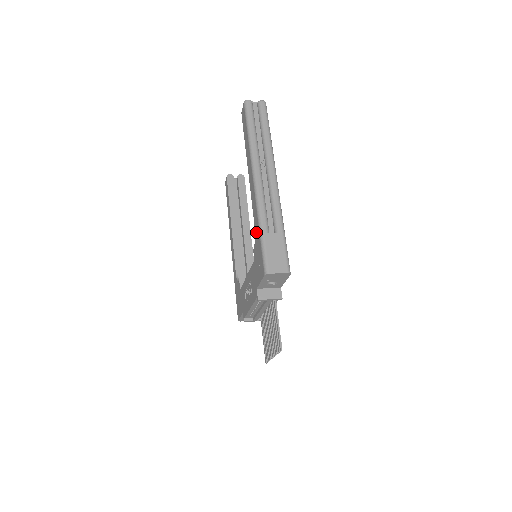
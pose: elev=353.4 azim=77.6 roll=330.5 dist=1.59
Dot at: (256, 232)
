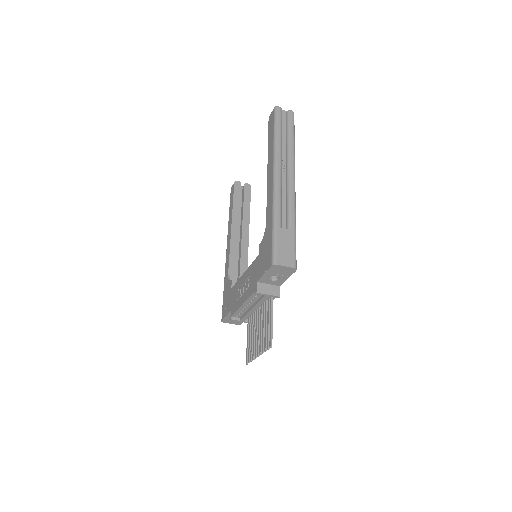
Dot at: (267, 226)
